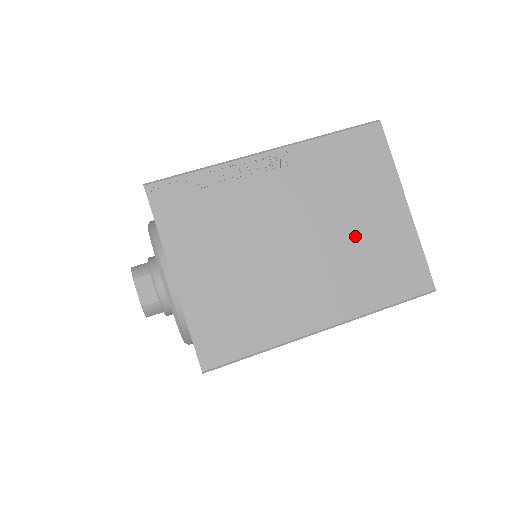
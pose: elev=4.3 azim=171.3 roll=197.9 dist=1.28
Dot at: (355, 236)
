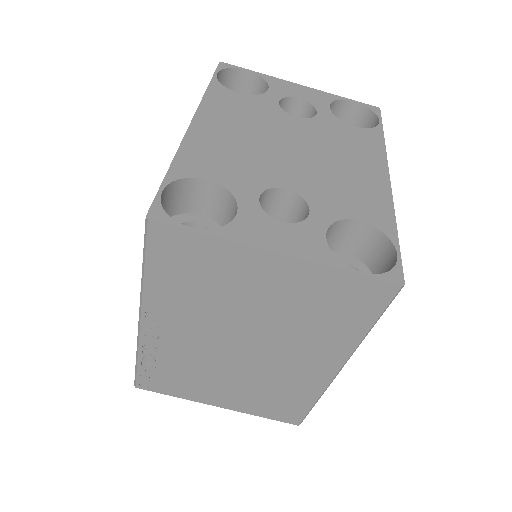
Dot at: (273, 313)
